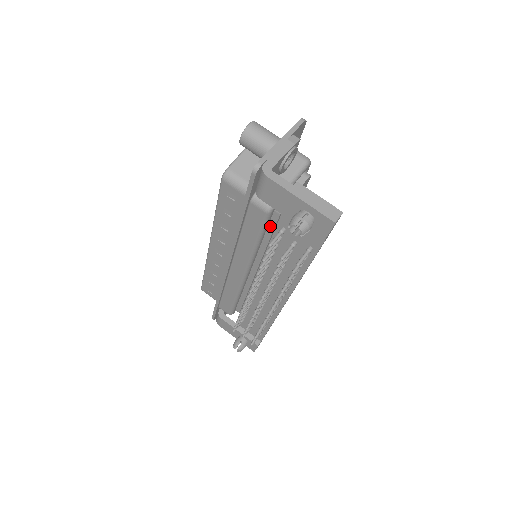
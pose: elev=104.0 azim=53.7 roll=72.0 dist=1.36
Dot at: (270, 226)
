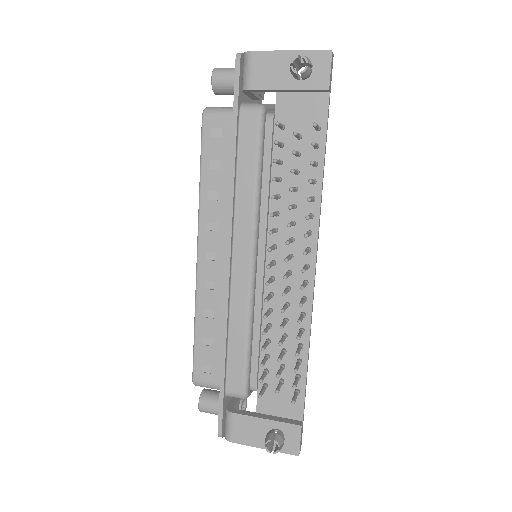
Dot at: (266, 149)
